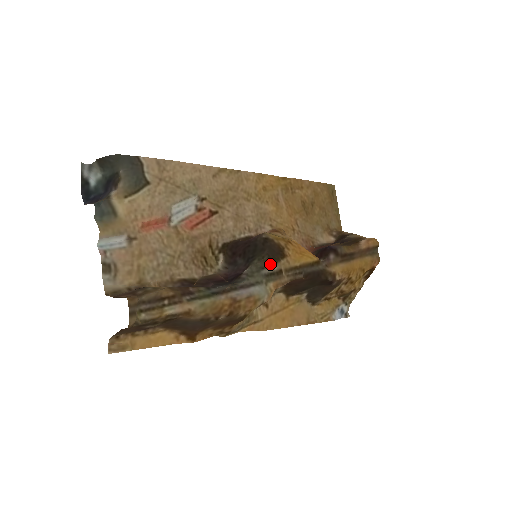
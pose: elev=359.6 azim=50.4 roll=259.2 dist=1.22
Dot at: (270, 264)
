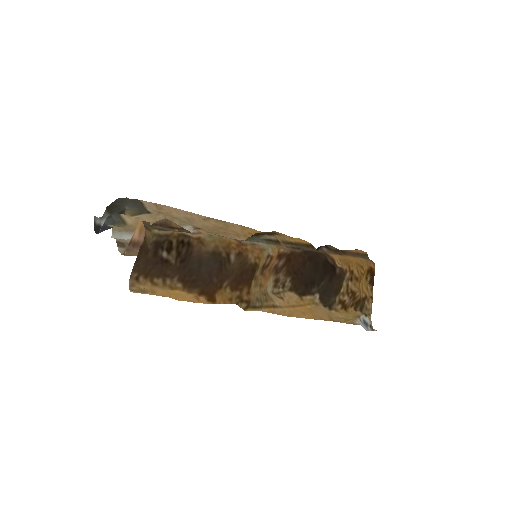
Dot at: (266, 235)
